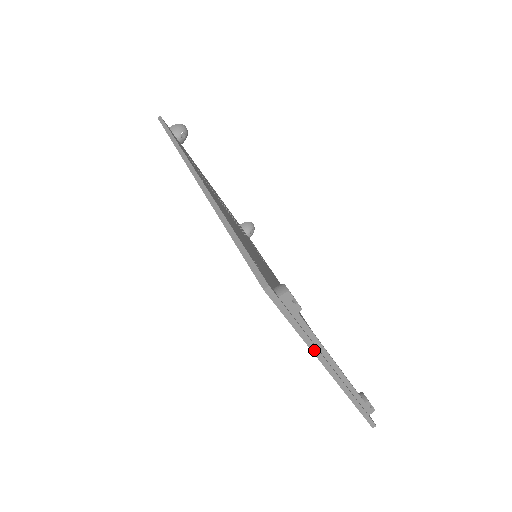
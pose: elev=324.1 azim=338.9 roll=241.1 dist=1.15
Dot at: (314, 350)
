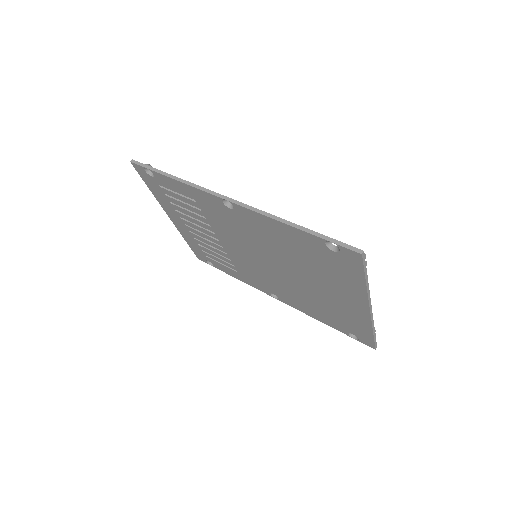
Dot at: (368, 294)
